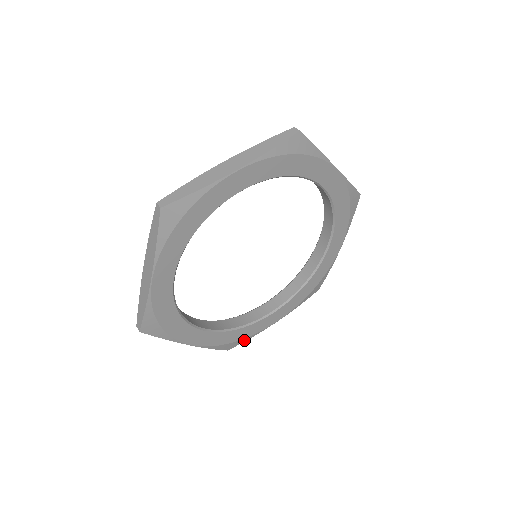
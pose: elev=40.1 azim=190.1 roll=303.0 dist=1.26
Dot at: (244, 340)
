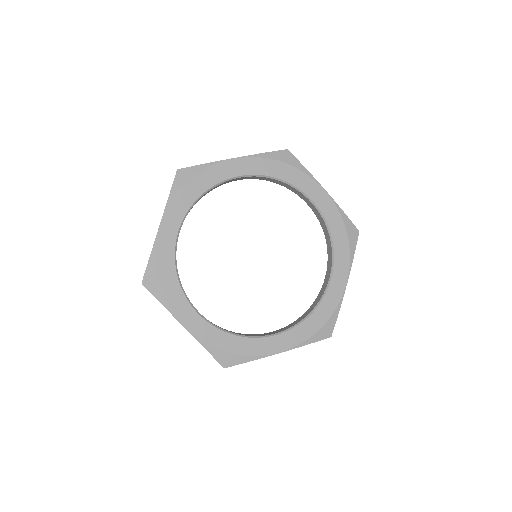
Dot at: (242, 360)
